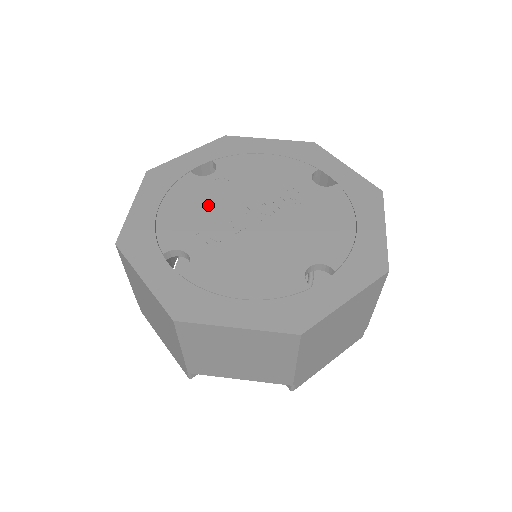
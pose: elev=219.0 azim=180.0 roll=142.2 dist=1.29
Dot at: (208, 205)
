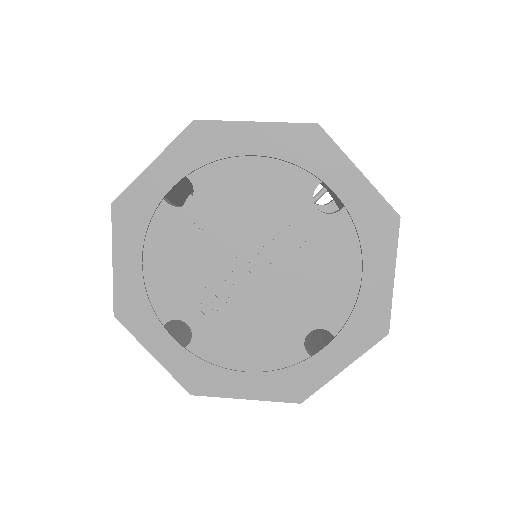
Dot at: (195, 256)
